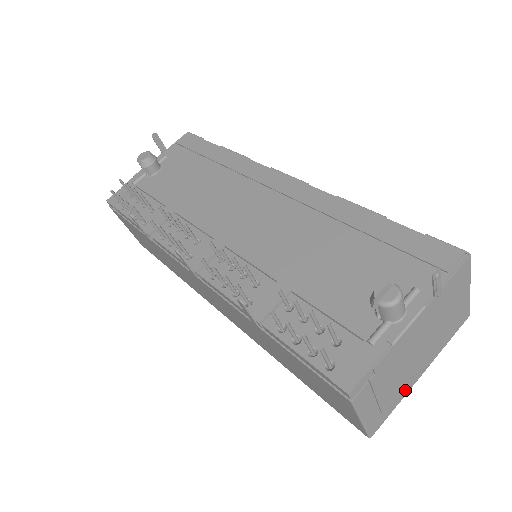
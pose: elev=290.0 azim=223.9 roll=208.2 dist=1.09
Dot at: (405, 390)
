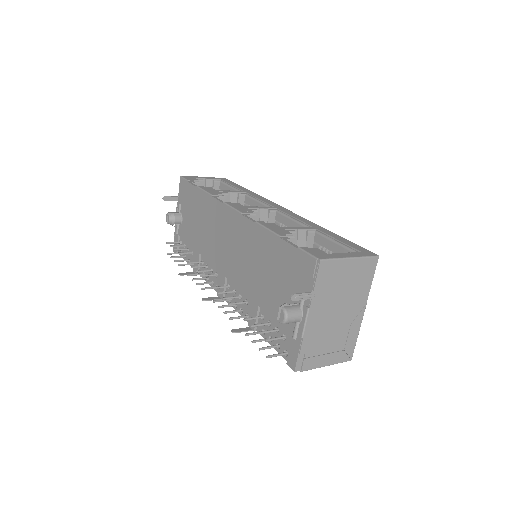
Dot at: (355, 328)
